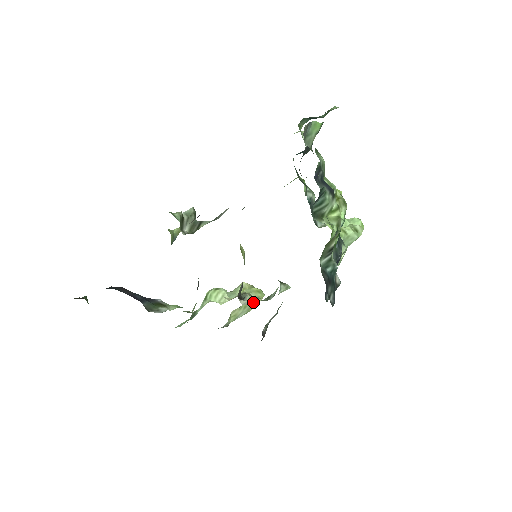
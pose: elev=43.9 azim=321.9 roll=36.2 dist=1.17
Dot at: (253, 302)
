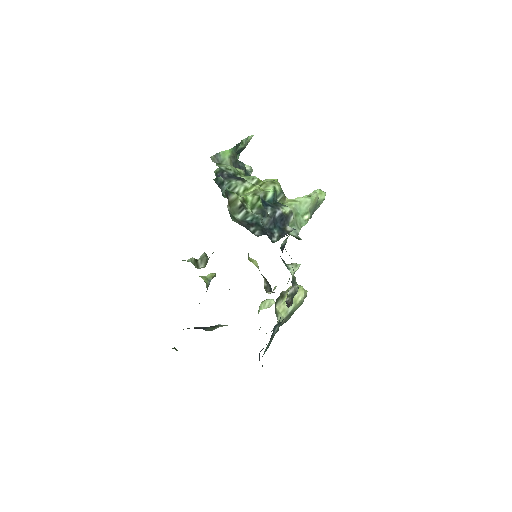
Dot at: (275, 288)
